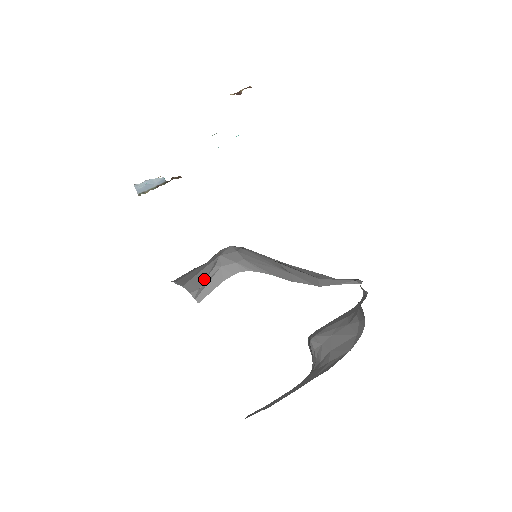
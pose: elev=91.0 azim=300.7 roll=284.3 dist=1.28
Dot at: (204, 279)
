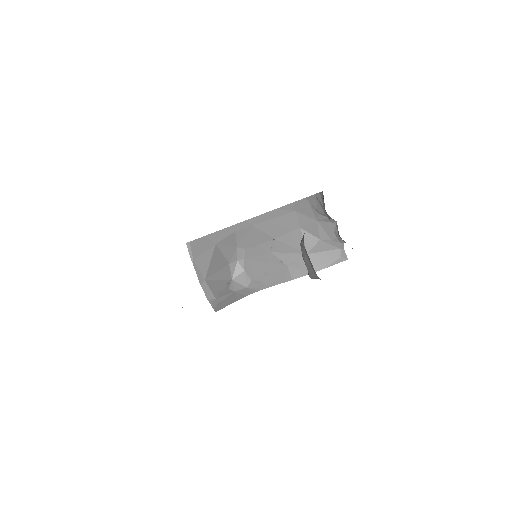
Dot at: (220, 292)
